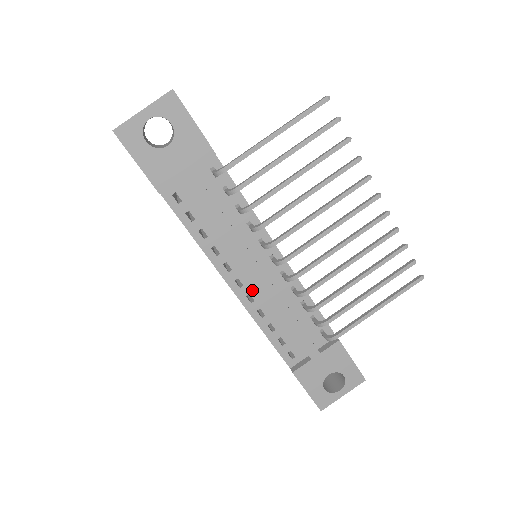
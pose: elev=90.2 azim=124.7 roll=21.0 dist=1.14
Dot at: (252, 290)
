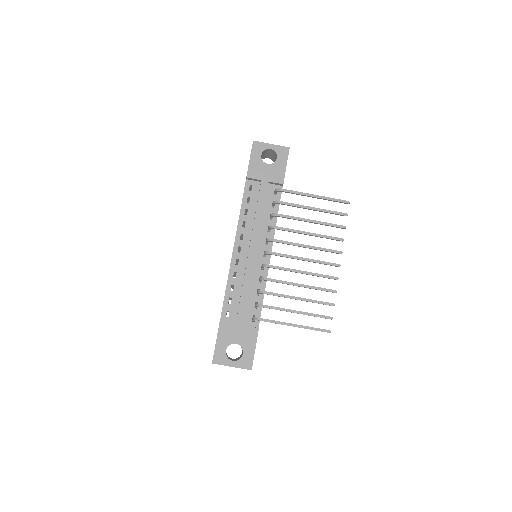
Dot at: (242, 259)
